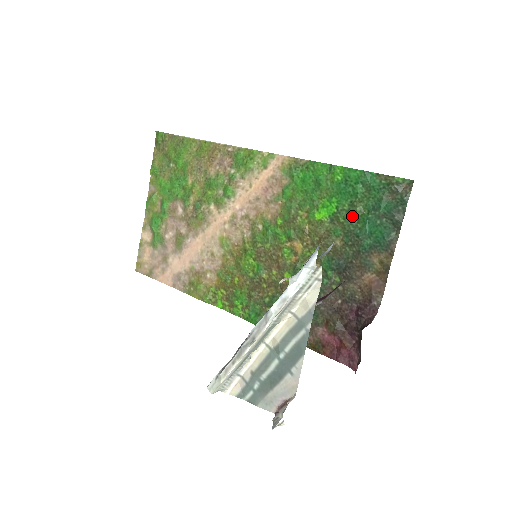
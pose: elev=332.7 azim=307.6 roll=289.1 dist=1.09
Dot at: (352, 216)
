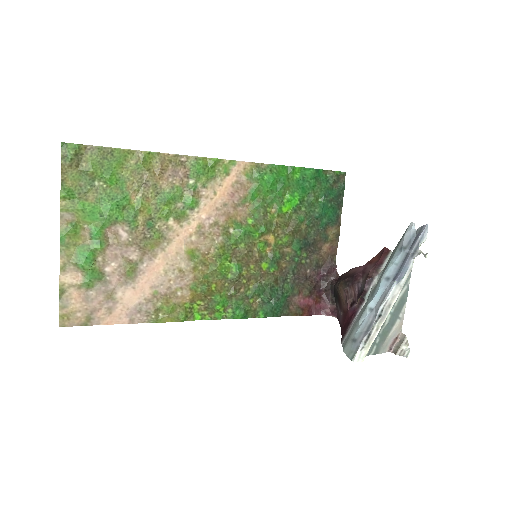
Dot at: (311, 204)
